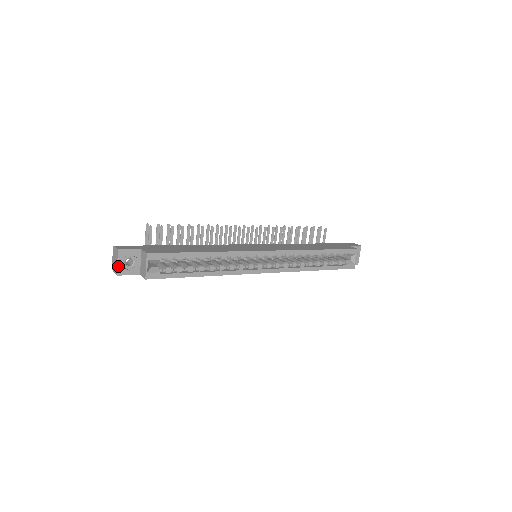
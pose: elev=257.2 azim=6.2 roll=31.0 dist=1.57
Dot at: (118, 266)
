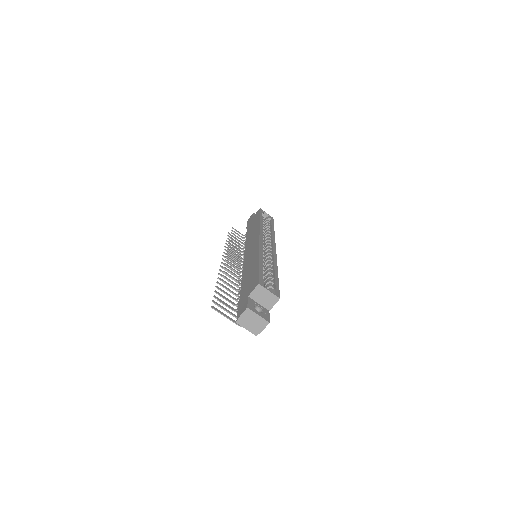
Dot at: (261, 317)
